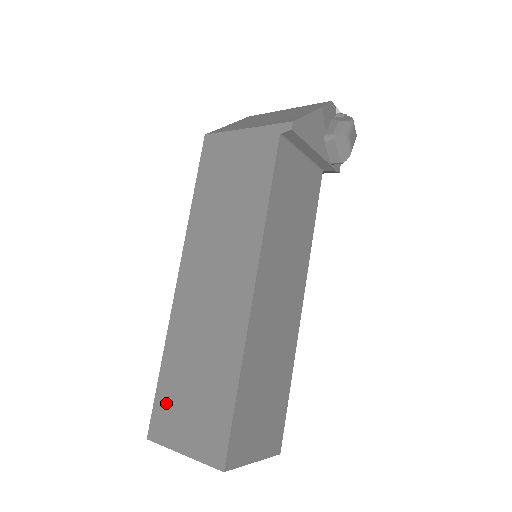
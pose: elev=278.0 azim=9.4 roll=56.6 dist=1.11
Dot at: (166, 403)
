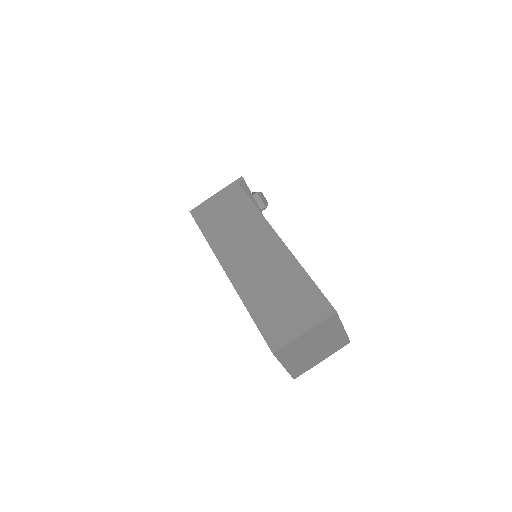
Dot at: (270, 324)
